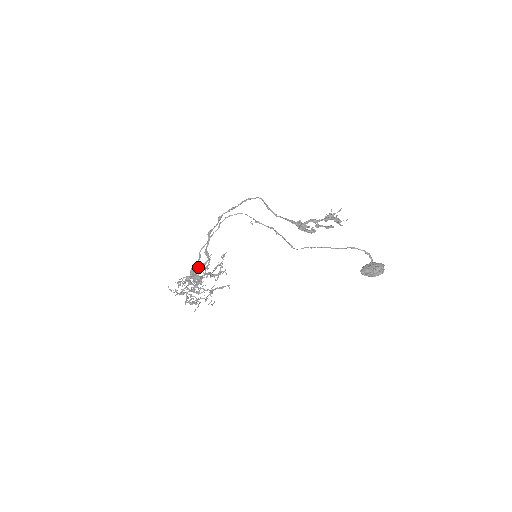
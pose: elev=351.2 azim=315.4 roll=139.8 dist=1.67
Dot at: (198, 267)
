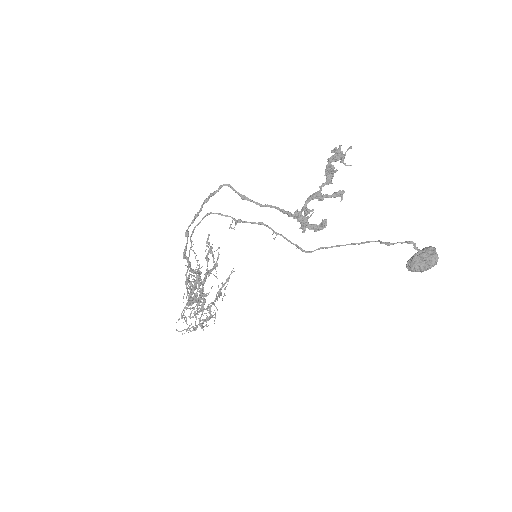
Dot at: (193, 290)
